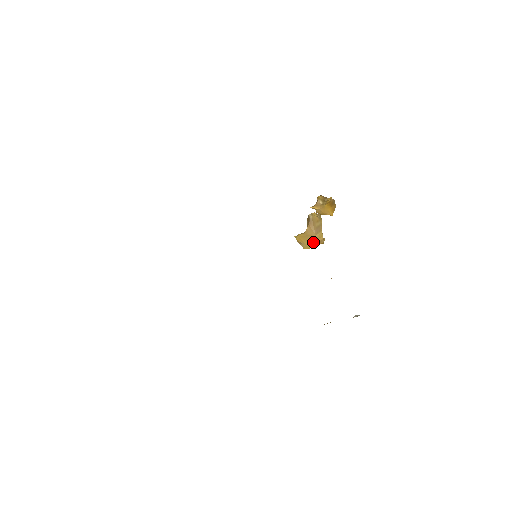
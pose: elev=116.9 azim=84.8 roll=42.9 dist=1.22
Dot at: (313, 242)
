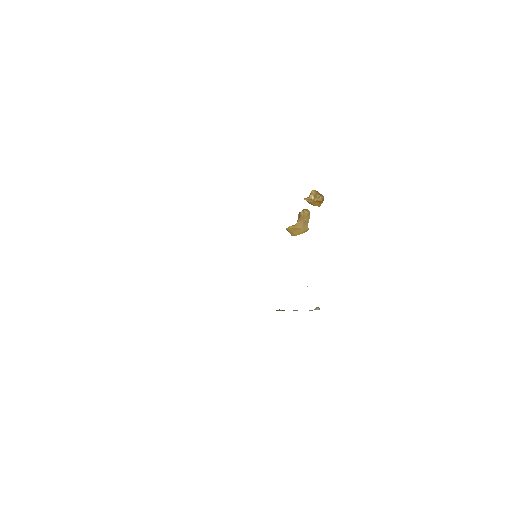
Dot at: (299, 232)
